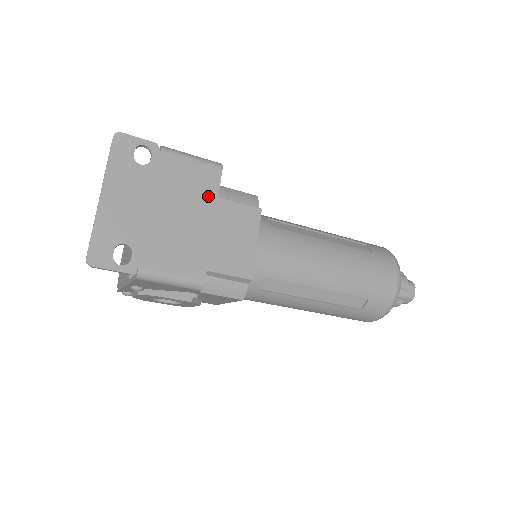
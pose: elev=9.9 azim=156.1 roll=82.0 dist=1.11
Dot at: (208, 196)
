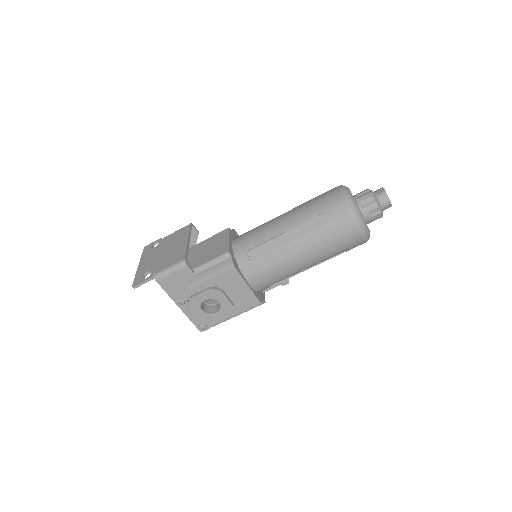
Dot at: (184, 235)
